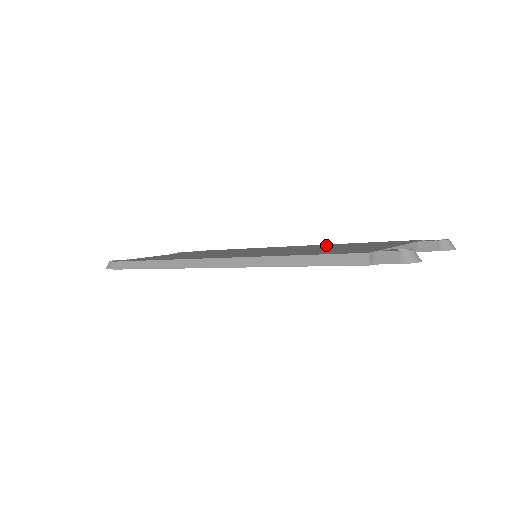
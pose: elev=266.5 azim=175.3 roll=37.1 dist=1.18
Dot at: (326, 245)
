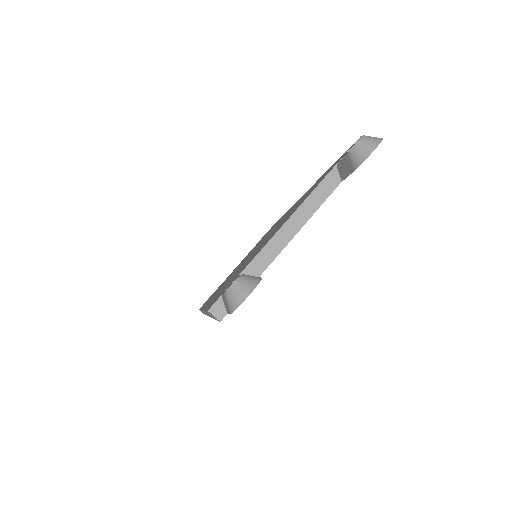
Dot at: (301, 198)
